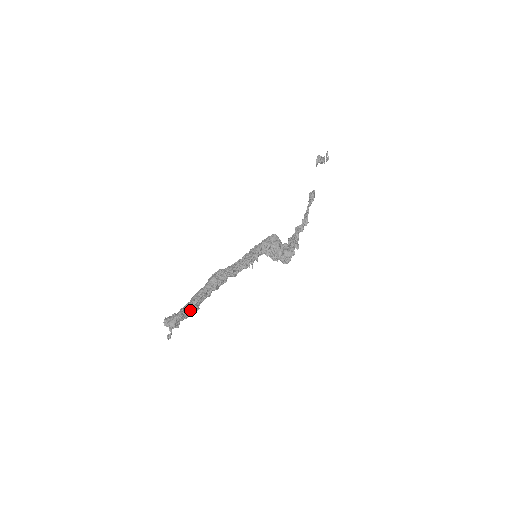
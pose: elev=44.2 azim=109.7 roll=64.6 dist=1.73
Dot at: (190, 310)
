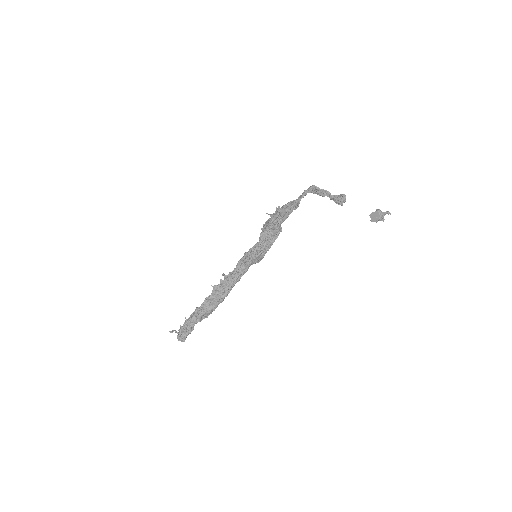
Dot at: occluded
